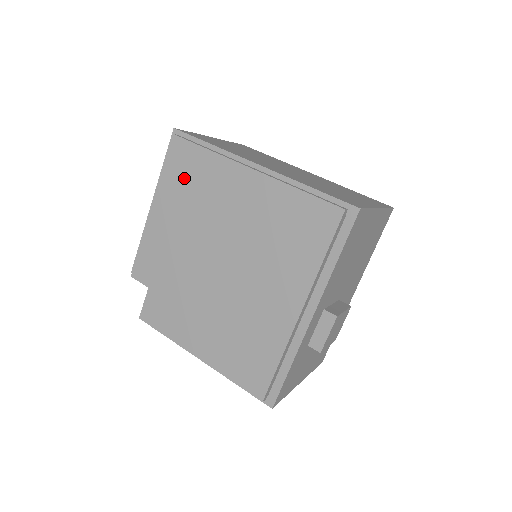
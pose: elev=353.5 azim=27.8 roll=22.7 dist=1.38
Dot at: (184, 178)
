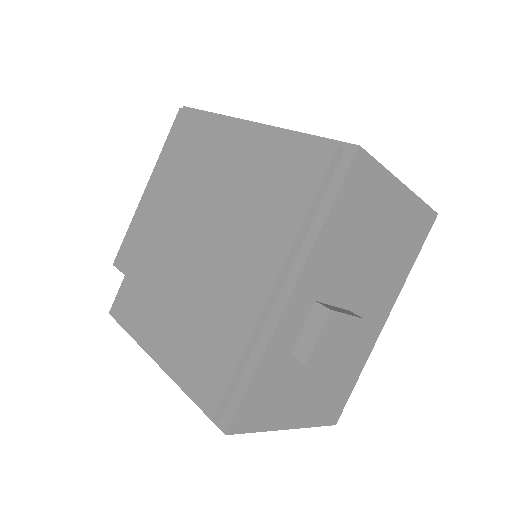
Dot at: (180, 149)
